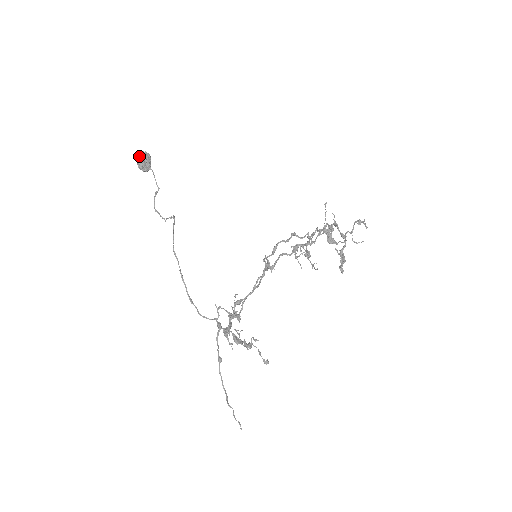
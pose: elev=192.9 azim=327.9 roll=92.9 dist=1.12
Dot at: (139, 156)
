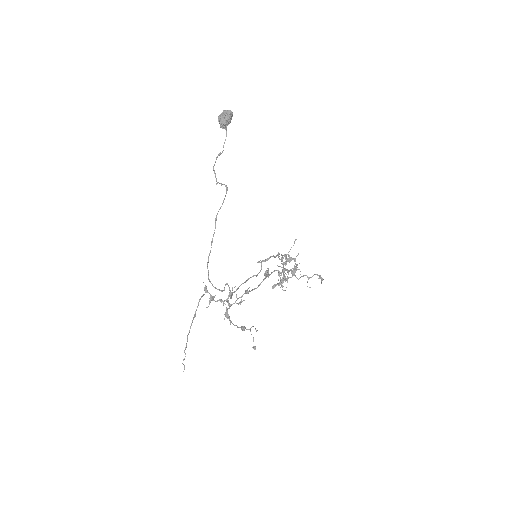
Dot at: (227, 113)
